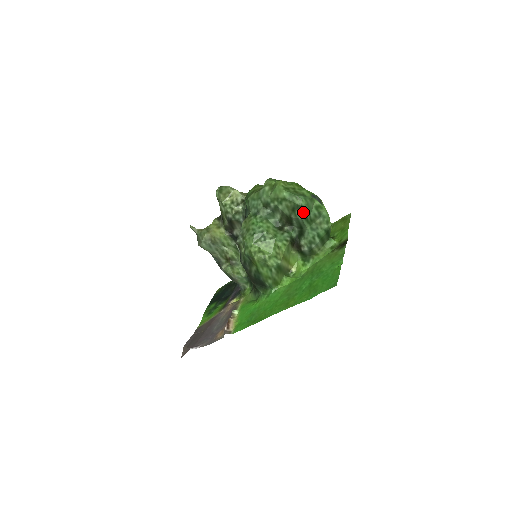
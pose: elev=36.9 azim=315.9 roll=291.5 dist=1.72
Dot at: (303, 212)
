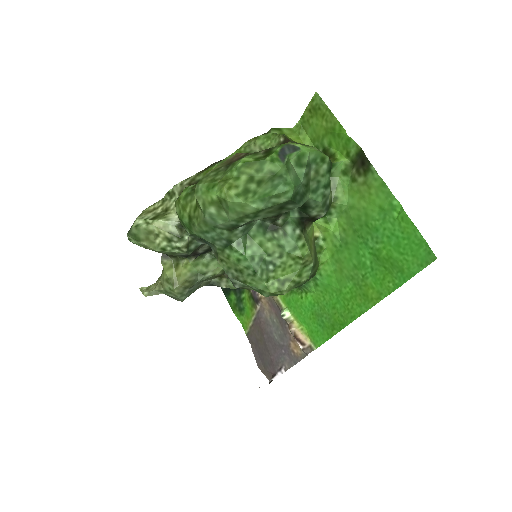
Dot at: (296, 198)
